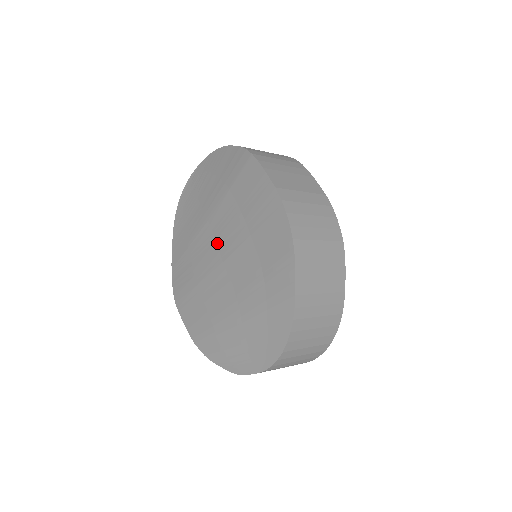
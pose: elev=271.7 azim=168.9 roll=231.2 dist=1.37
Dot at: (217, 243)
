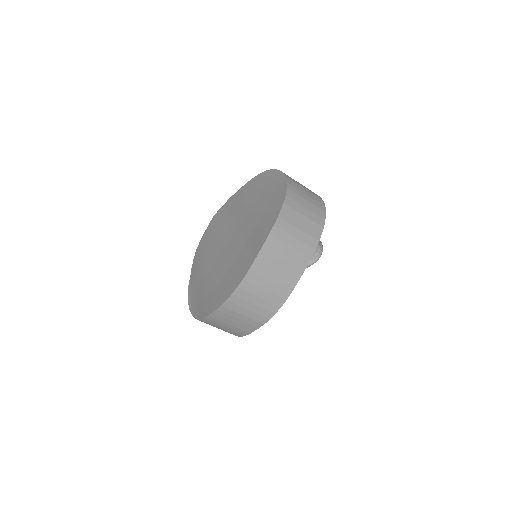
Dot at: (234, 234)
